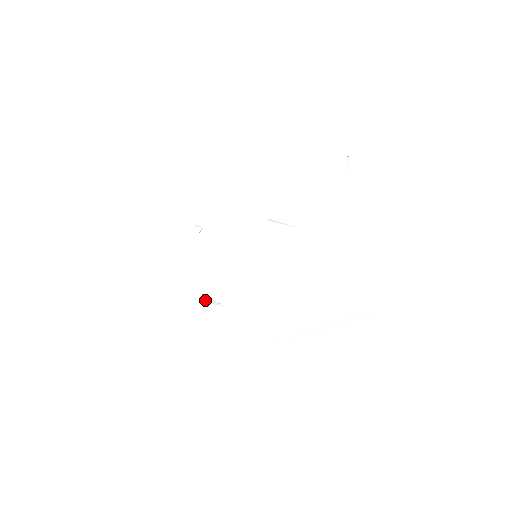
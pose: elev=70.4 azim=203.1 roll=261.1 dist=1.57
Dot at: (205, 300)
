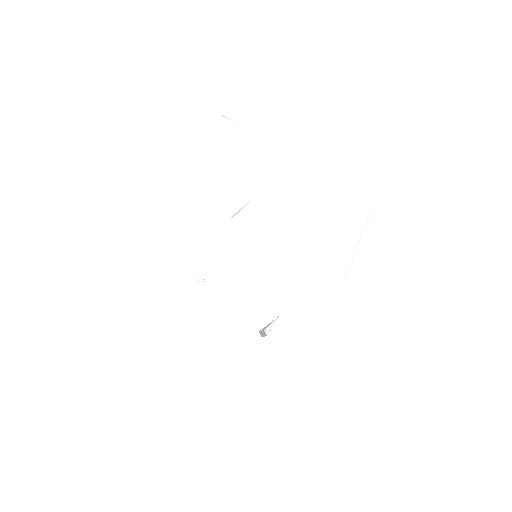
Dot at: occluded
